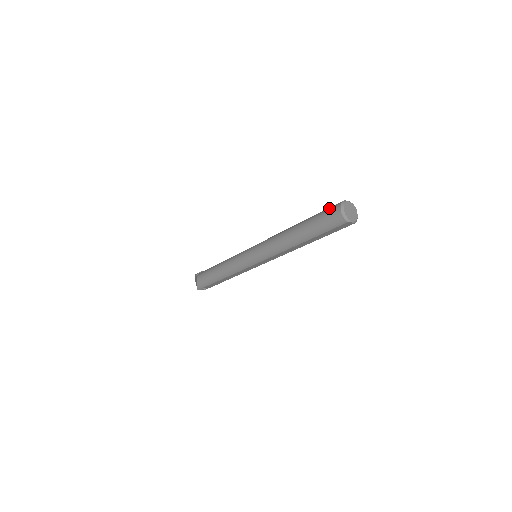
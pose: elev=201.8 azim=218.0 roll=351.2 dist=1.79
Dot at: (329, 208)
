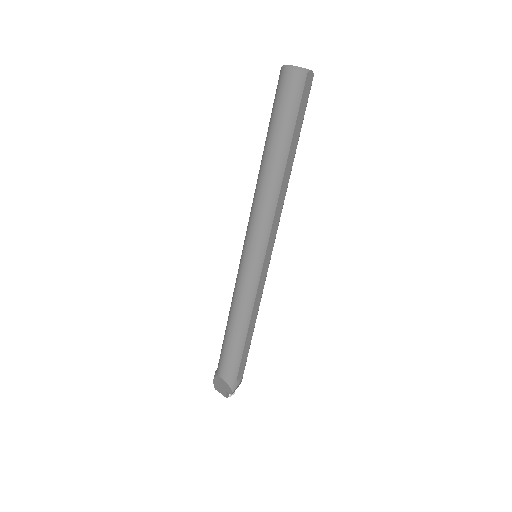
Dot at: (276, 90)
